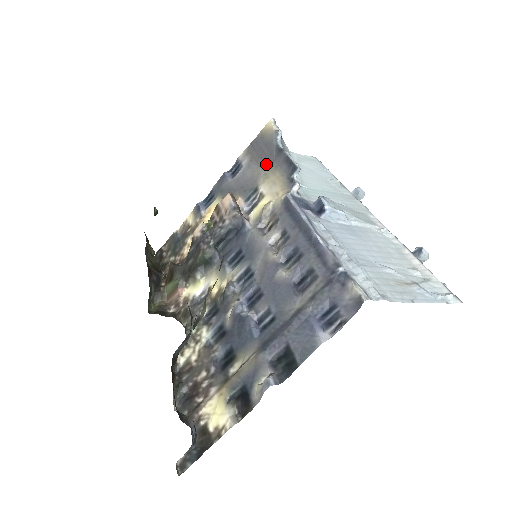
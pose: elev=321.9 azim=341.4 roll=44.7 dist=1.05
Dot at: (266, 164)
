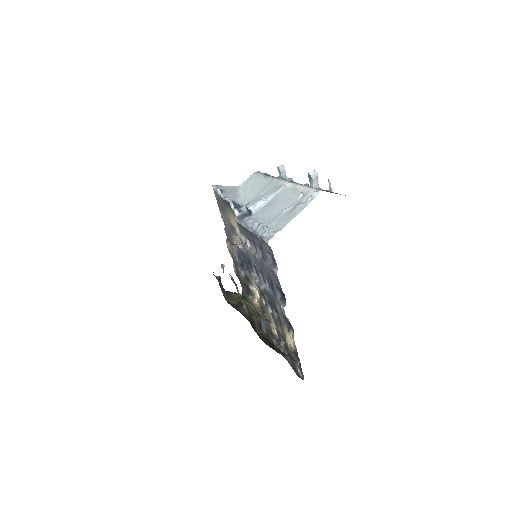
Dot at: (226, 211)
